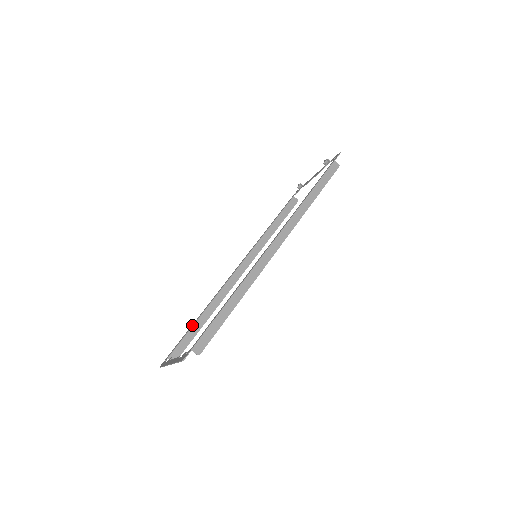
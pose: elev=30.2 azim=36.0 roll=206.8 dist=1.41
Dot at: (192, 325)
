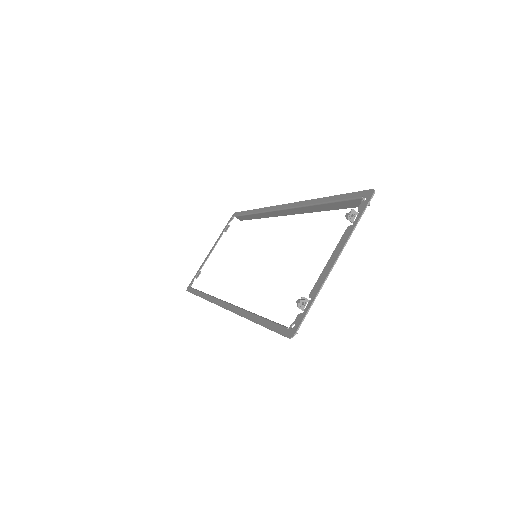
Dot at: (247, 213)
